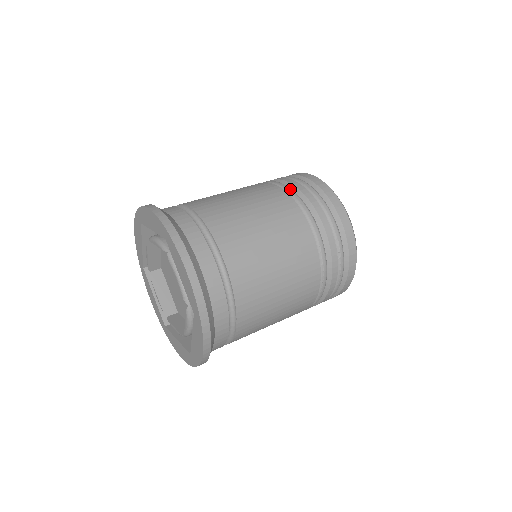
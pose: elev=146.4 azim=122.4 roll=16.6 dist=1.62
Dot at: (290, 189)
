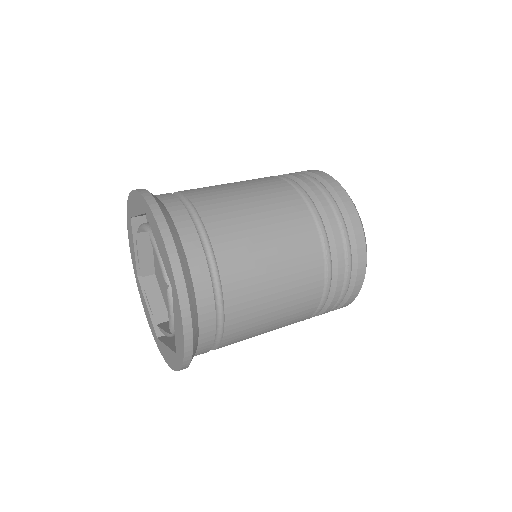
Dot at: (287, 177)
